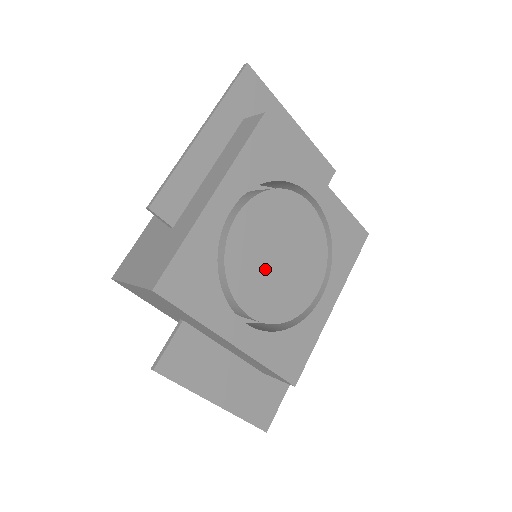
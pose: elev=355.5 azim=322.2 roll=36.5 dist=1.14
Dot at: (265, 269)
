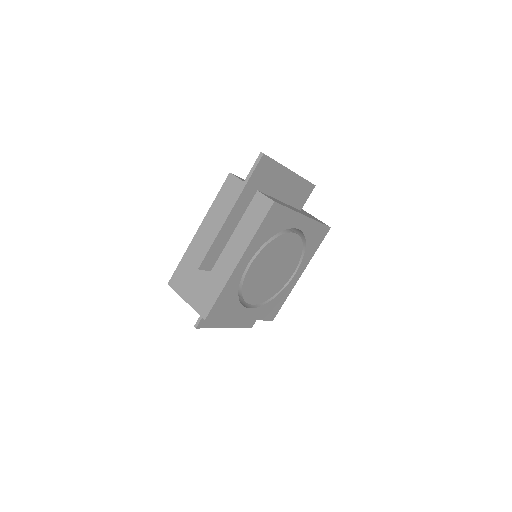
Dot at: (264, 280)
